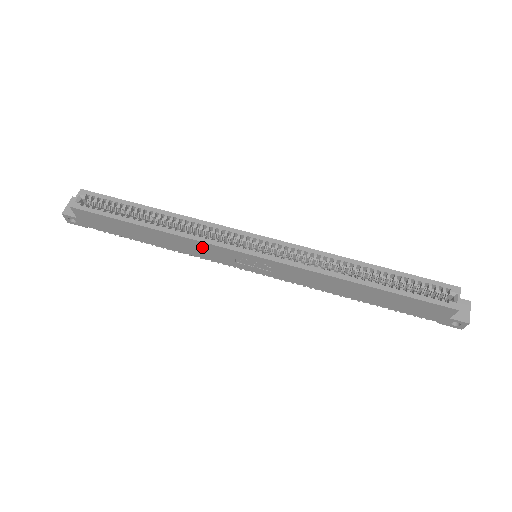
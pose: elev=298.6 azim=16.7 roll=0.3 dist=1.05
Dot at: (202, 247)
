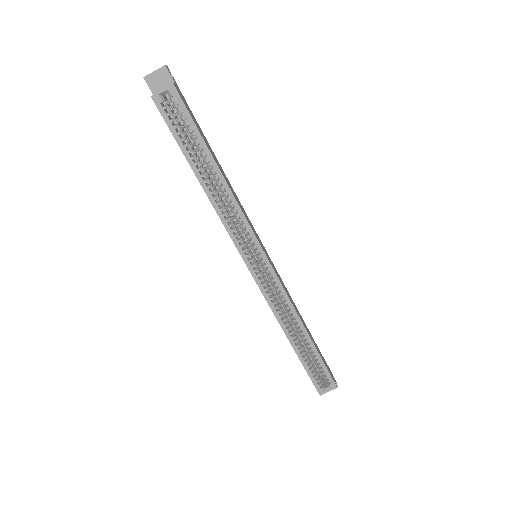
Dot at: occluded
